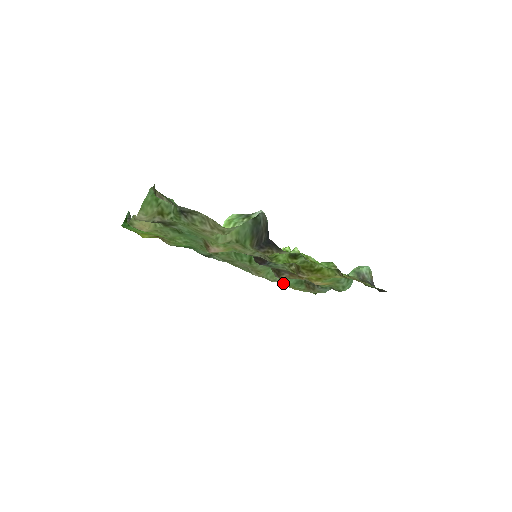
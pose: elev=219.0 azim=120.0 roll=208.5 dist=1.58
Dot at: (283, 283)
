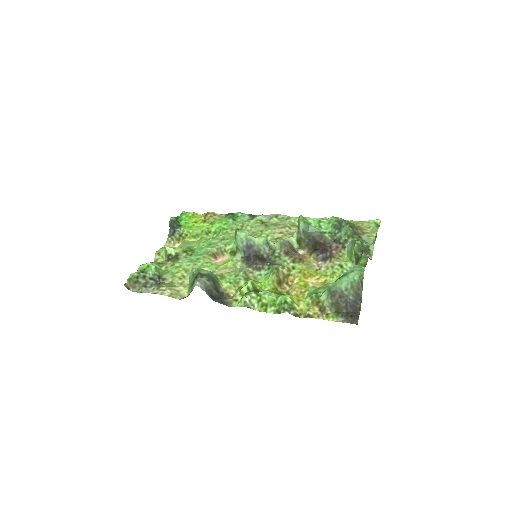
Dot at: occluded
